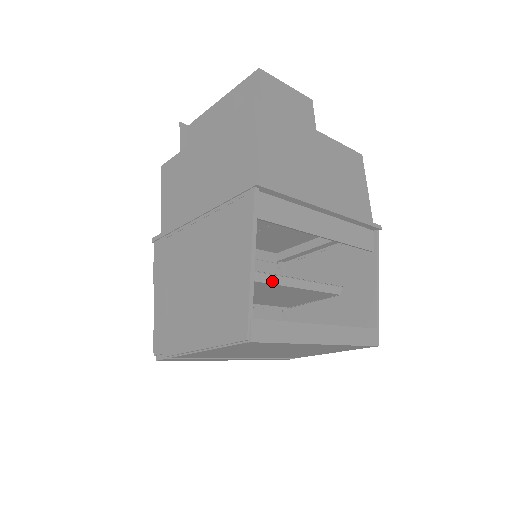
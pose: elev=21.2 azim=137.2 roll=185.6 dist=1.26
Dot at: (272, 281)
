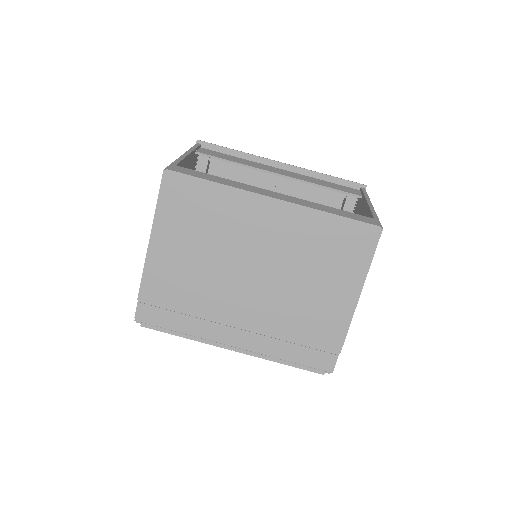
Dot at: occluded
